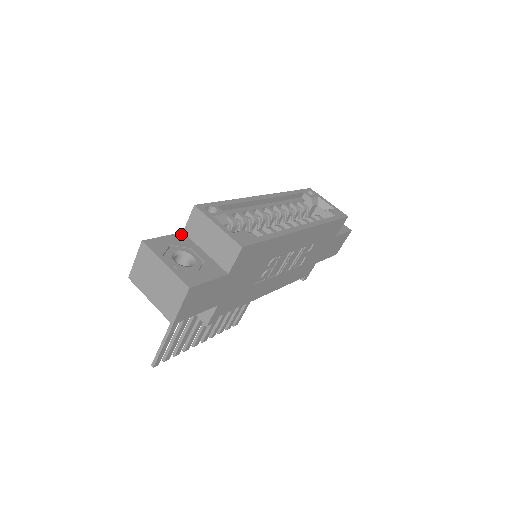
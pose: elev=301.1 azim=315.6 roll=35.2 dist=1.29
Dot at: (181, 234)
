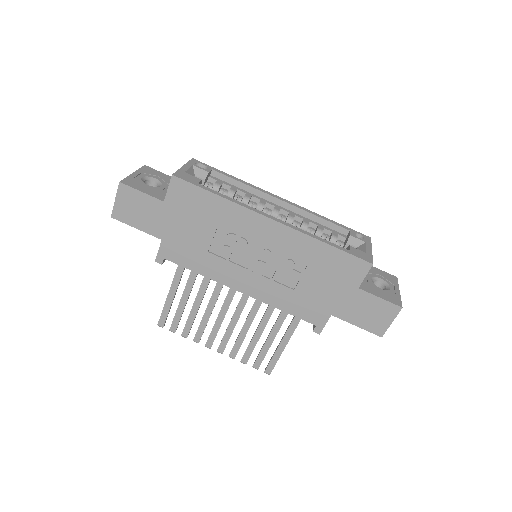
Dot at: occluded
